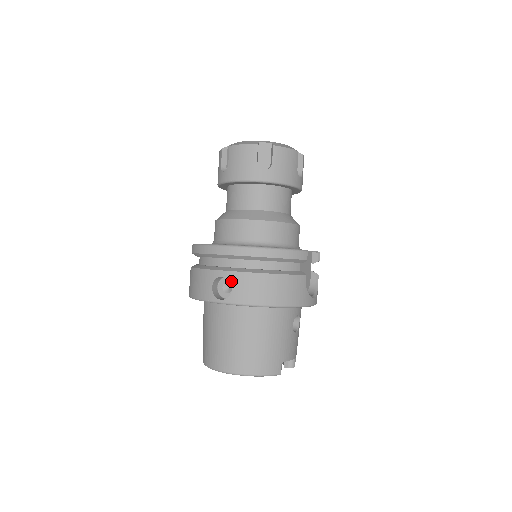
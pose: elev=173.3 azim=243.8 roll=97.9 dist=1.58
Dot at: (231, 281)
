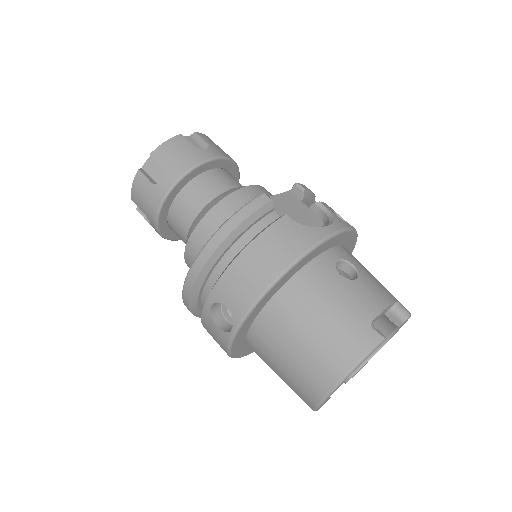
Dot at: (219, 301)
